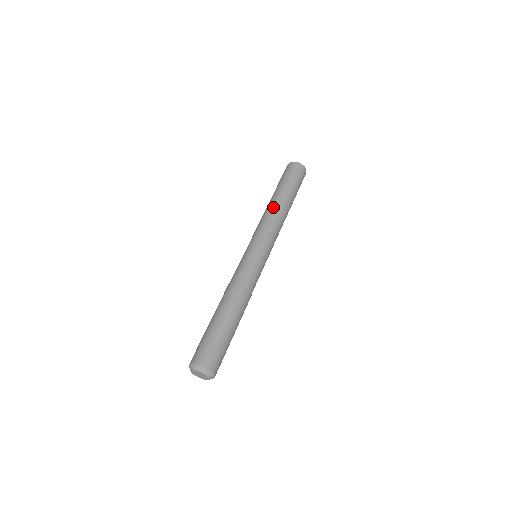
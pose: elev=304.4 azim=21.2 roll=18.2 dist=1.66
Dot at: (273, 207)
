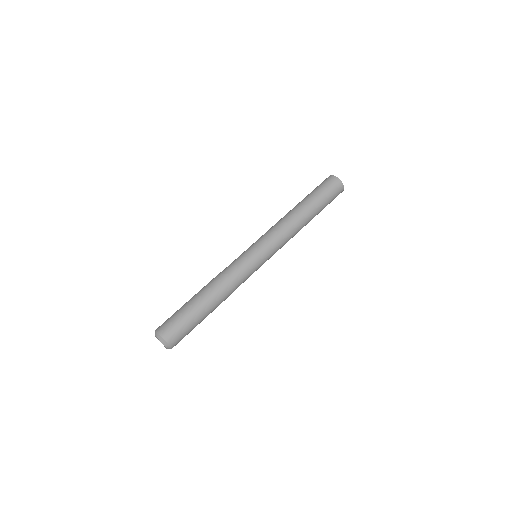
Dot at: (288, 214)
